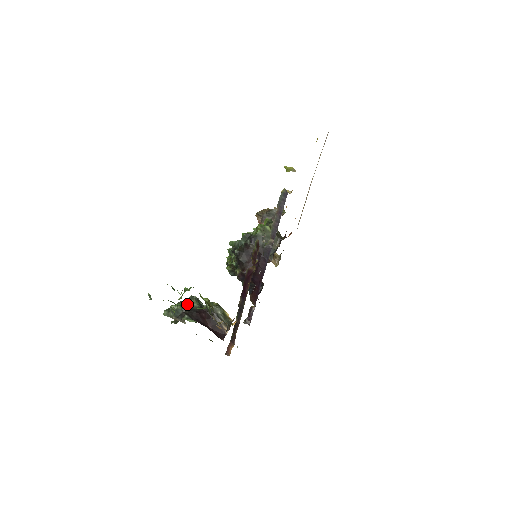
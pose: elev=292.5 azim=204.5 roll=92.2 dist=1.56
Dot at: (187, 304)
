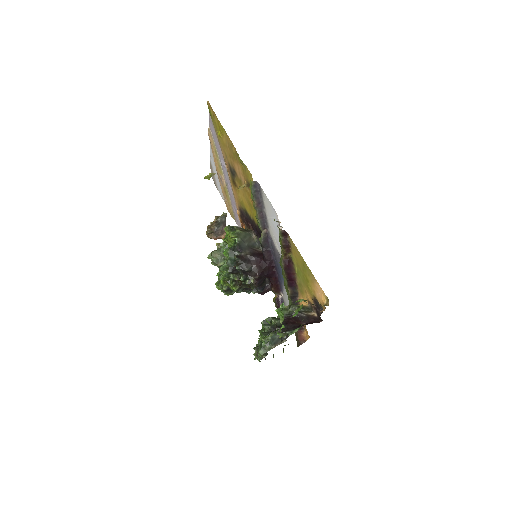
Dot at: (270, 328)
